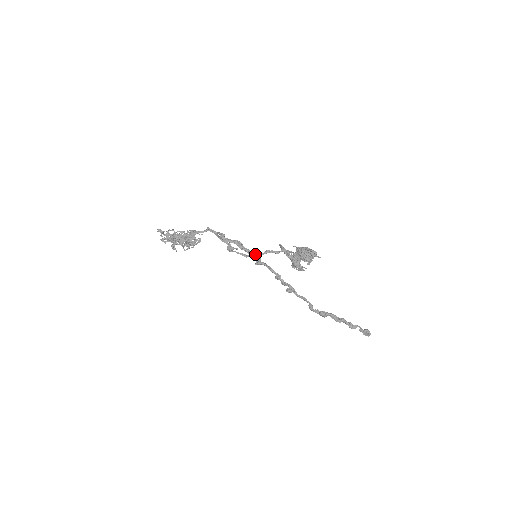
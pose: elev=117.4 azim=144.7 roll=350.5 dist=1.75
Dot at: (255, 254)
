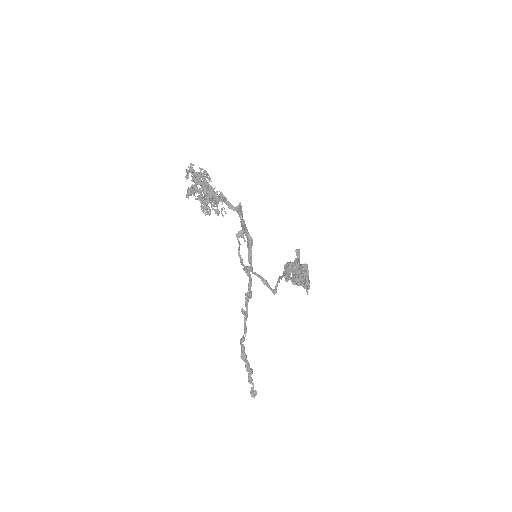
Dot at: occluded
